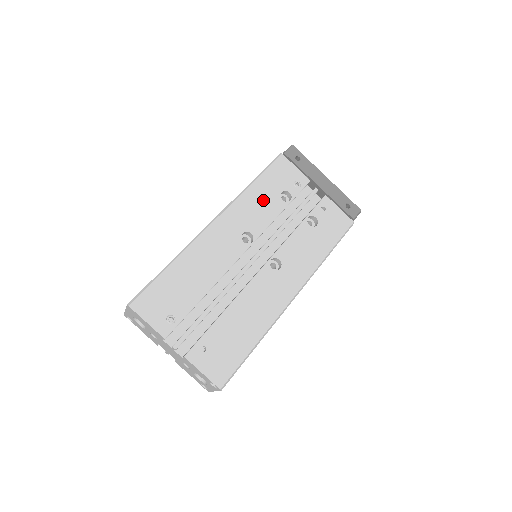
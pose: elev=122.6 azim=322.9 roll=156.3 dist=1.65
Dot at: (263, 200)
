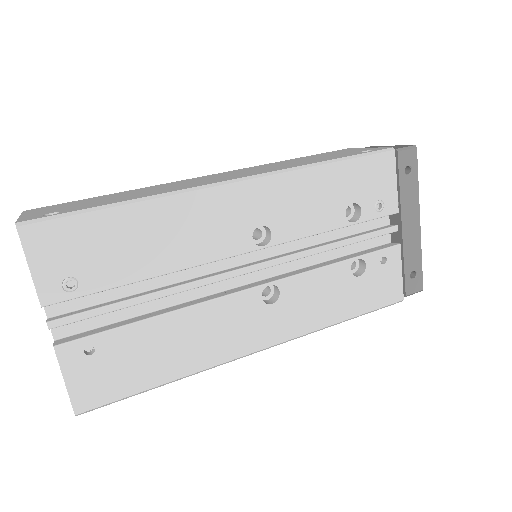
Dot at: (322, 198)
